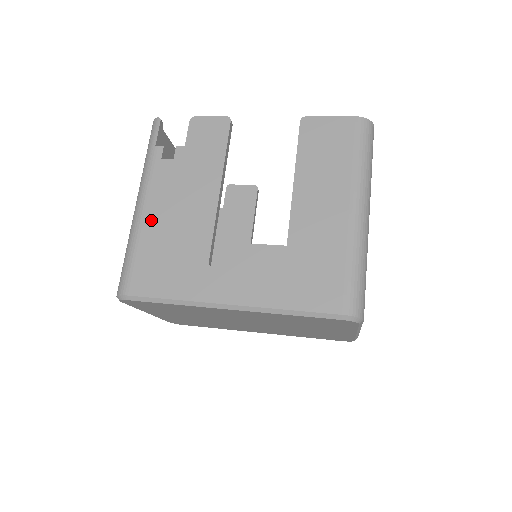
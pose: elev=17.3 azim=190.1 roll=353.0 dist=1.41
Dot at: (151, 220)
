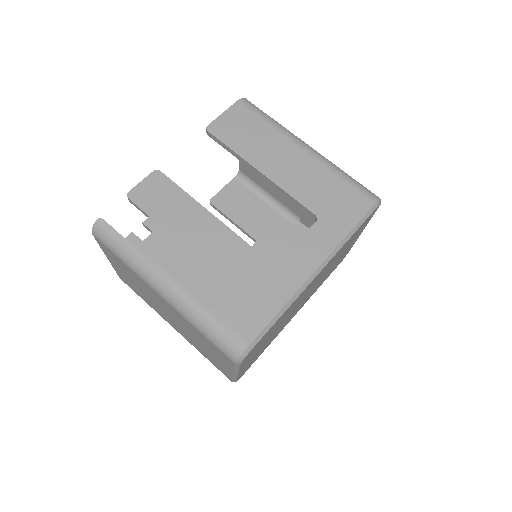
Dot at: (194, 284)
